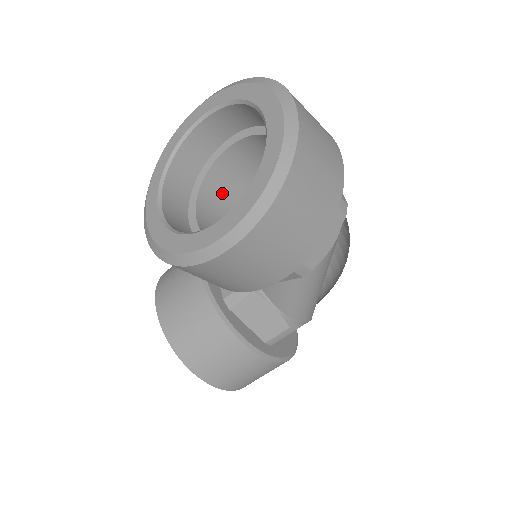
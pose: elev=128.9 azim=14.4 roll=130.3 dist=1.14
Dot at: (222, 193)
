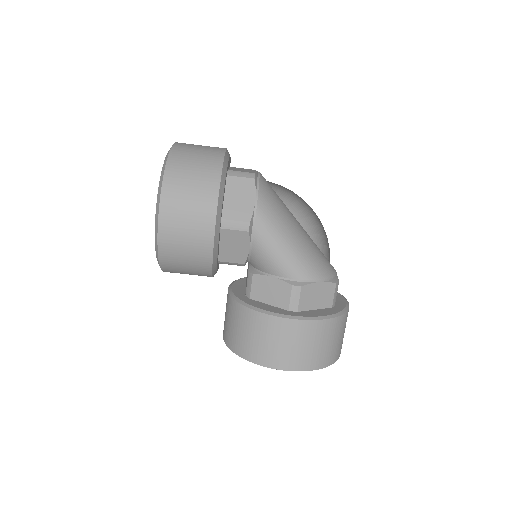
Dot at: occluded
